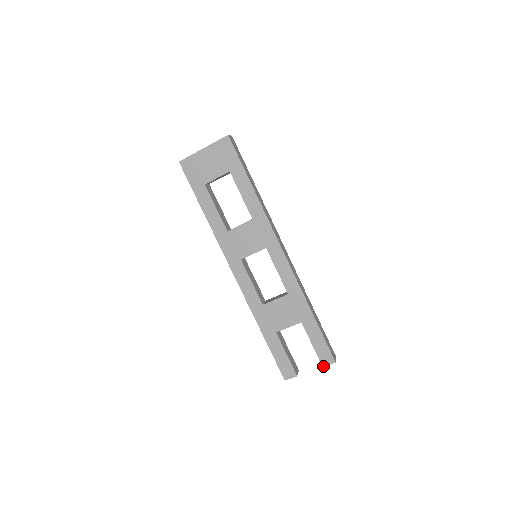
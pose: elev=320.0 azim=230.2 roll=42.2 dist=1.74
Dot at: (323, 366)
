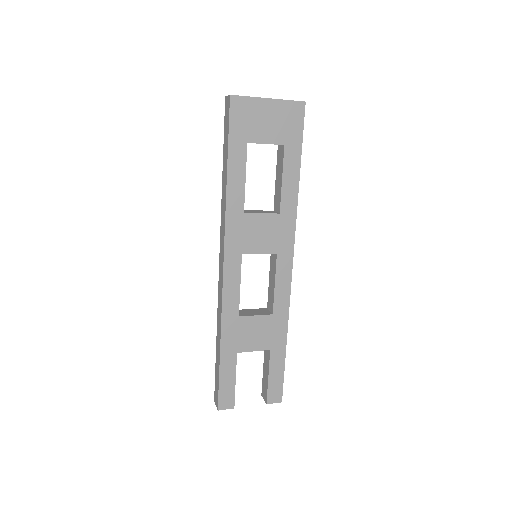
Dot at: (267, 403)
